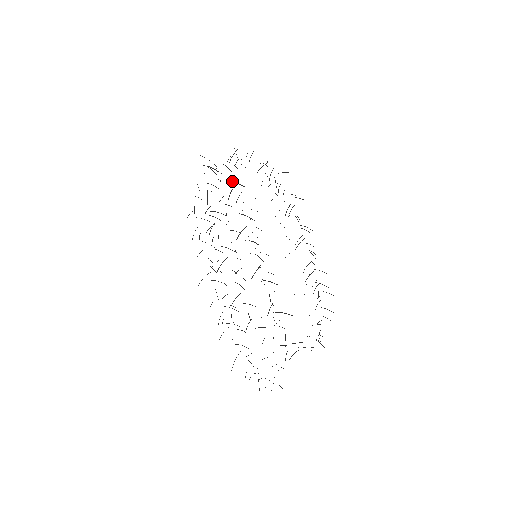
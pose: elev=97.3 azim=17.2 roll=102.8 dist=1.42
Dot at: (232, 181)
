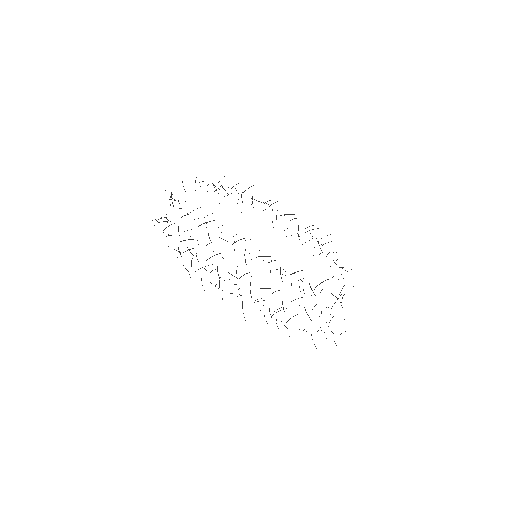
Dot at: (201, 224)
